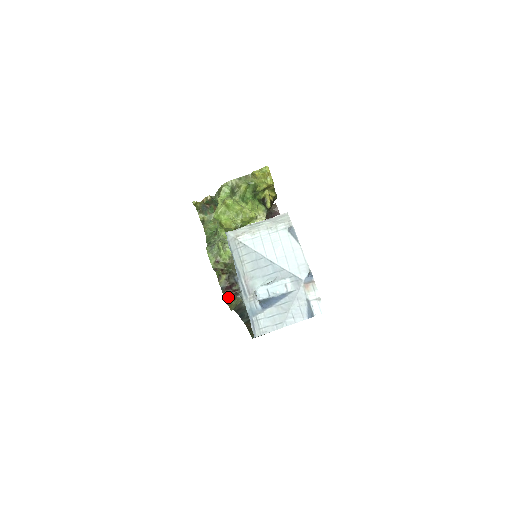
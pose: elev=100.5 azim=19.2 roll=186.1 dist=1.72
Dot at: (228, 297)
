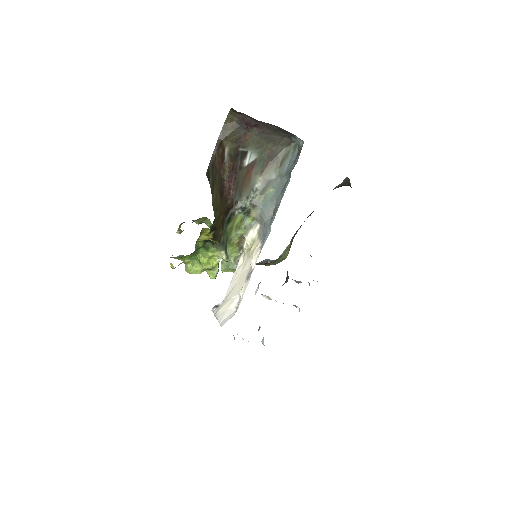
Dot at: (273, 263)
